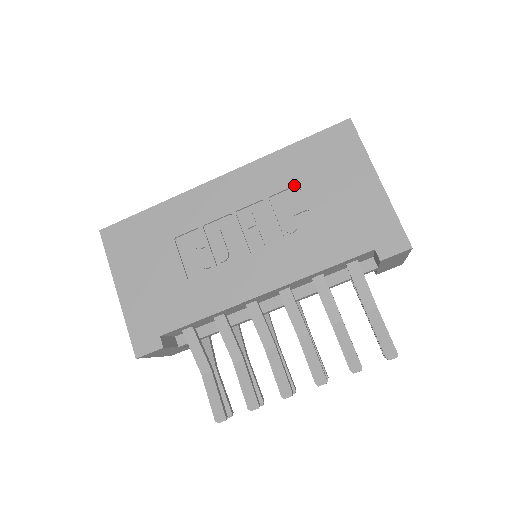
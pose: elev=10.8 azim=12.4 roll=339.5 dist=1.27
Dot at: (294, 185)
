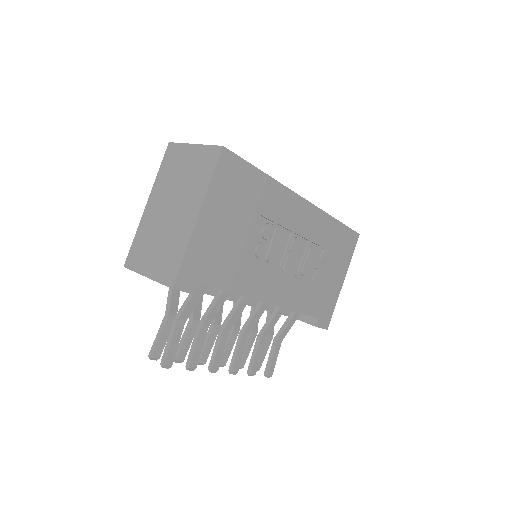
Dot at: (323, 247)
